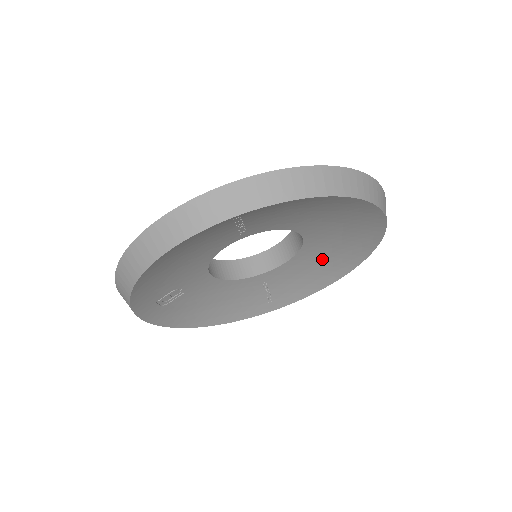
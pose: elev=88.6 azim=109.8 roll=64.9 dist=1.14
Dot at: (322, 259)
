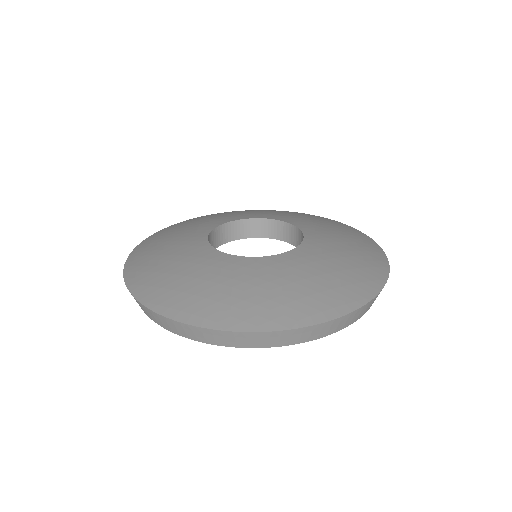
Dot at: occluded
